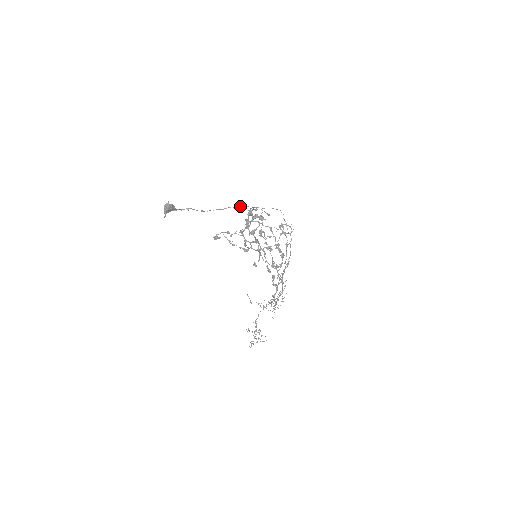
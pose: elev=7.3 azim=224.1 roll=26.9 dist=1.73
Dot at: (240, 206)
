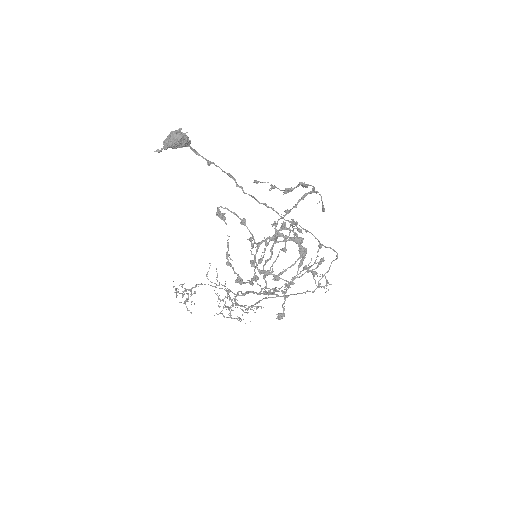
Dot at: occluded
